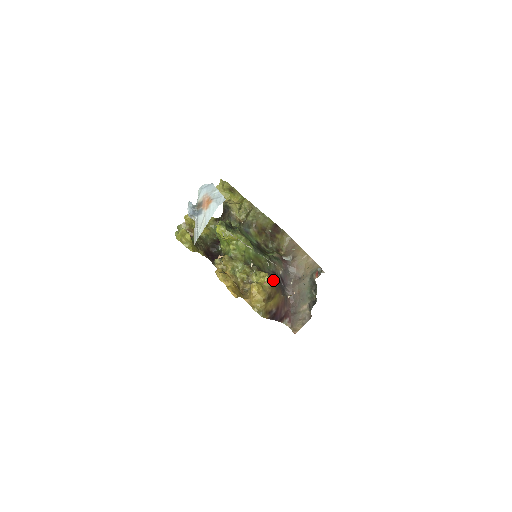
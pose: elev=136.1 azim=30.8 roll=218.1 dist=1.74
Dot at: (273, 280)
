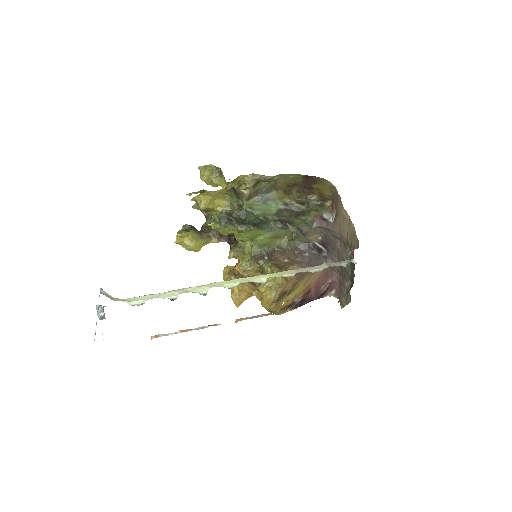
Dot at: (293, 267)
